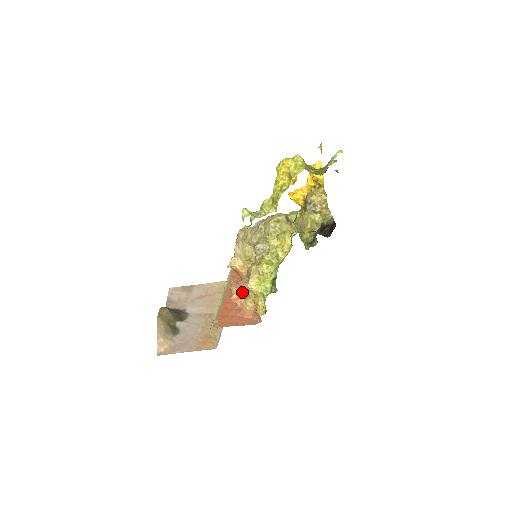
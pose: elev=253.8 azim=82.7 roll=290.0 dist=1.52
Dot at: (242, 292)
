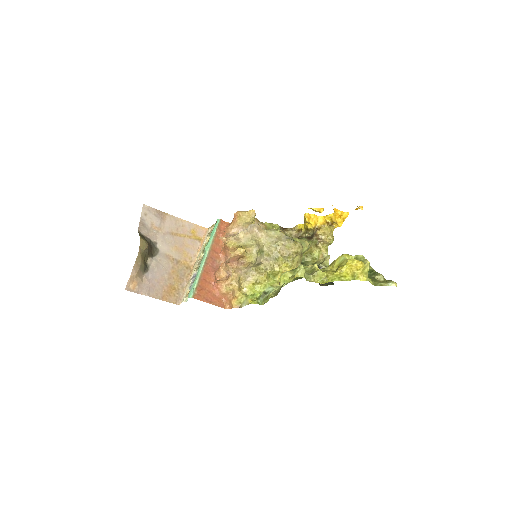
Dot at: (228, 277)
